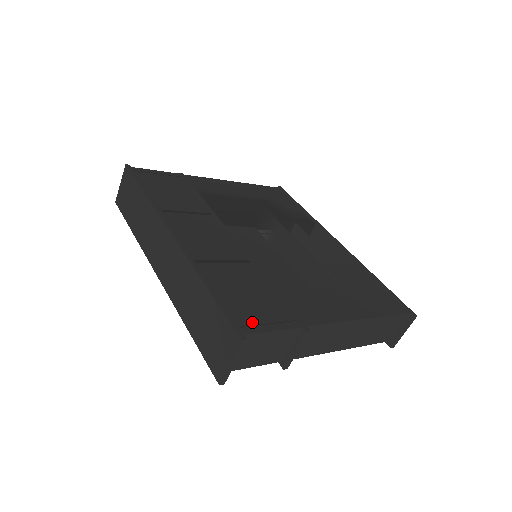
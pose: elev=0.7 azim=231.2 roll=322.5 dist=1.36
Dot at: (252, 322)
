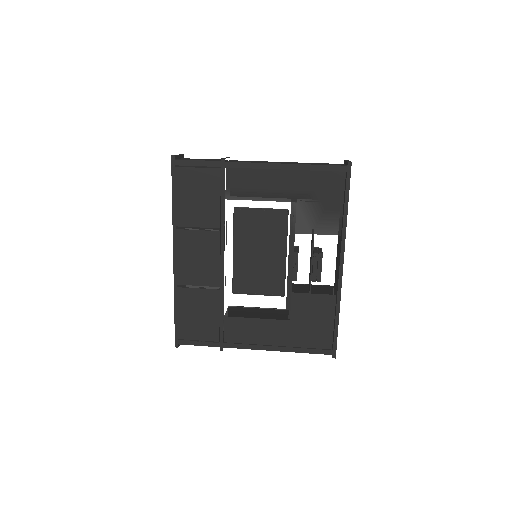
Dot at: (188, 338)
